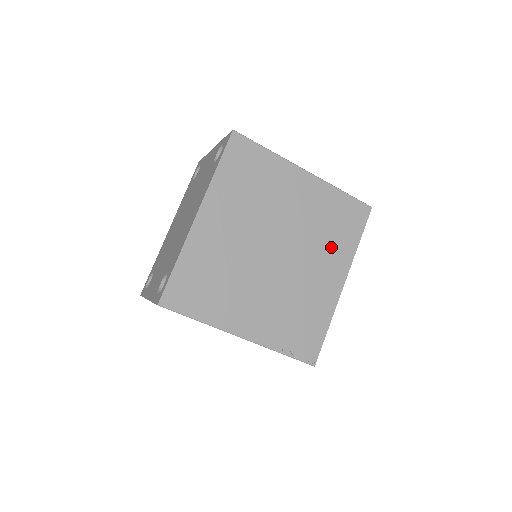
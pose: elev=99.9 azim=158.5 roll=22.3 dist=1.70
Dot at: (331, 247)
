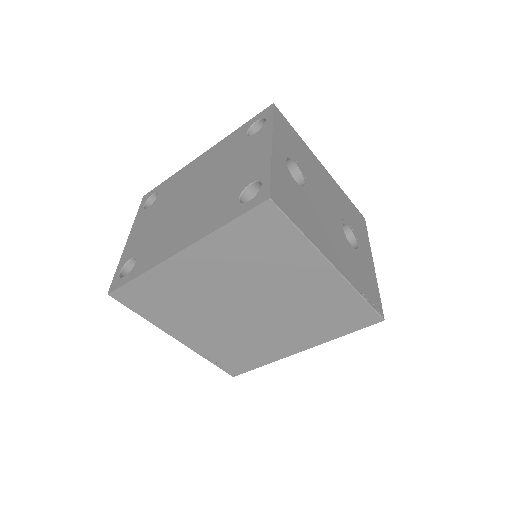
Dot at: (310, 327)
